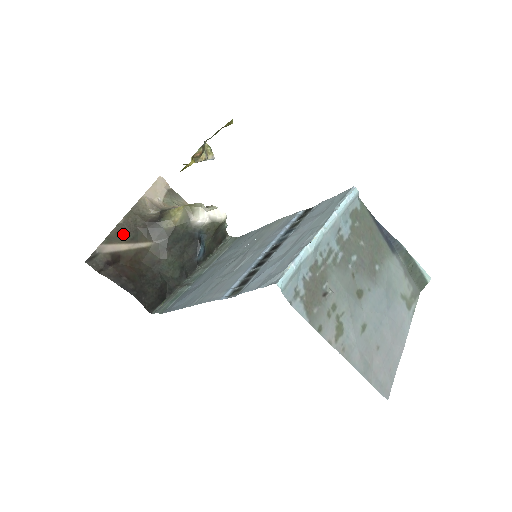
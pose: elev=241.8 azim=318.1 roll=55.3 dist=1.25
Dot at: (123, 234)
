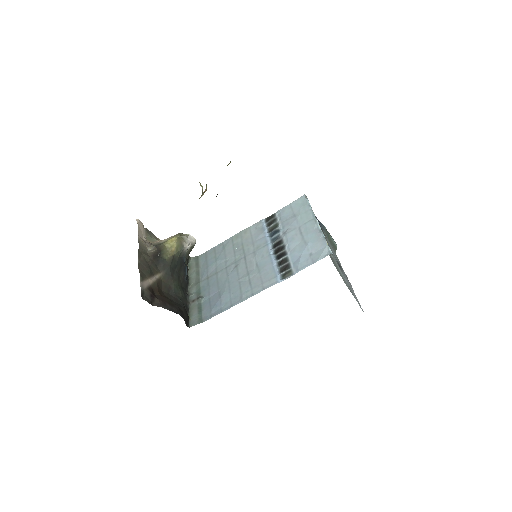
Dot at: (144, 271)
